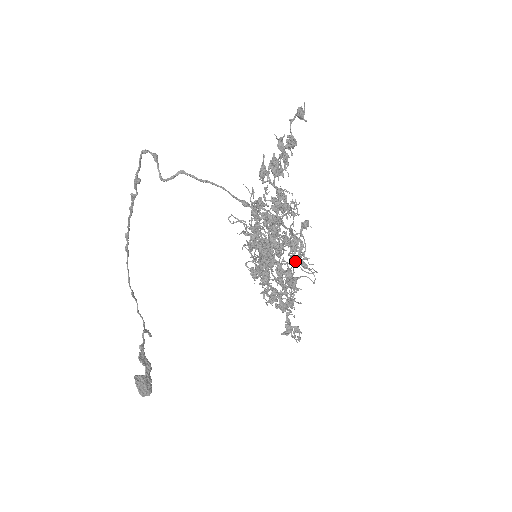
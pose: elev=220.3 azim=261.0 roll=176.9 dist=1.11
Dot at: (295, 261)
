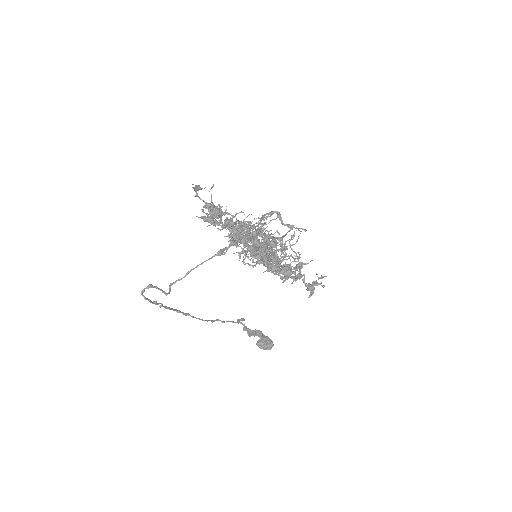
Dot at: occluded
